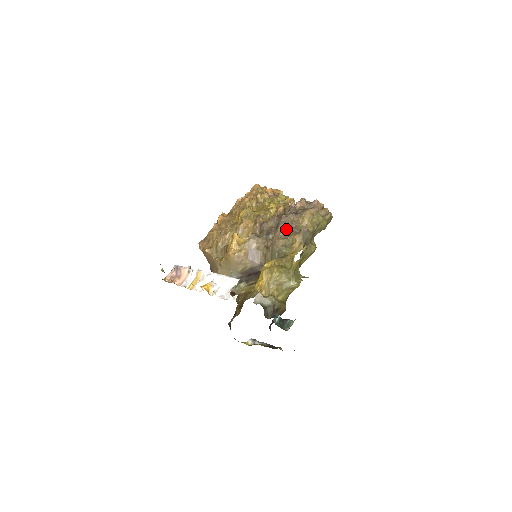
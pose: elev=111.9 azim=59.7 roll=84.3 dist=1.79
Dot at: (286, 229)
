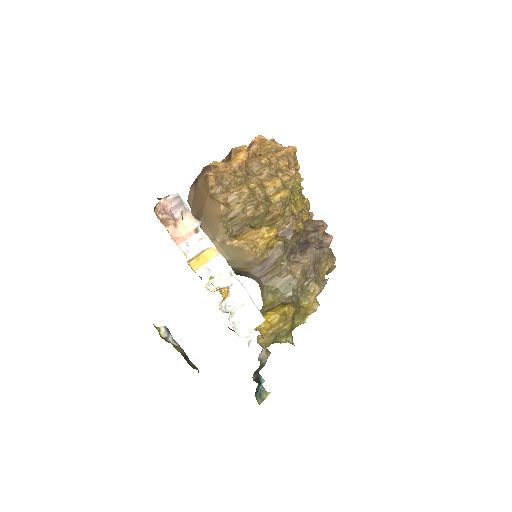
Dot at: (313, 268)
